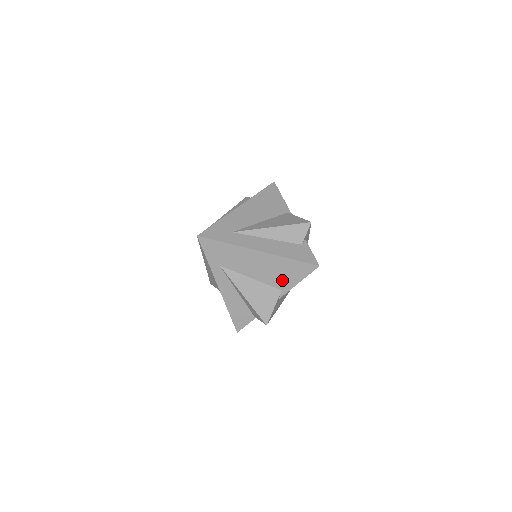
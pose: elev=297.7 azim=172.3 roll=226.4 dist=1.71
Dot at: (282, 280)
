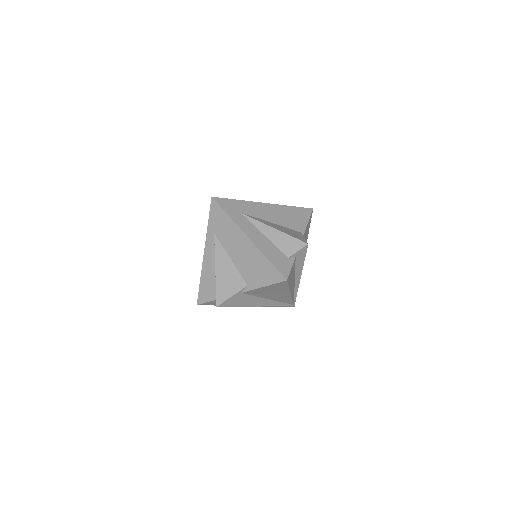
Dot at: (252, 276)
